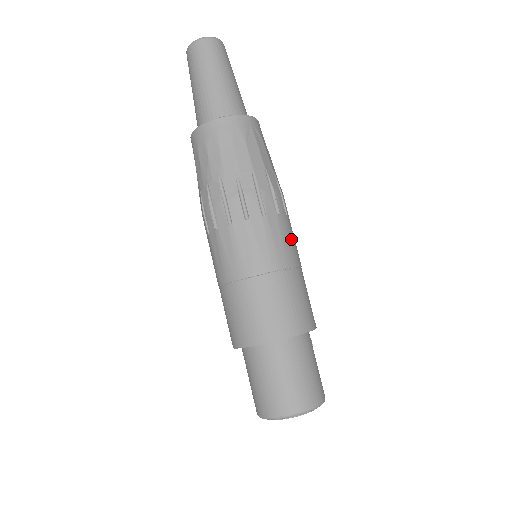
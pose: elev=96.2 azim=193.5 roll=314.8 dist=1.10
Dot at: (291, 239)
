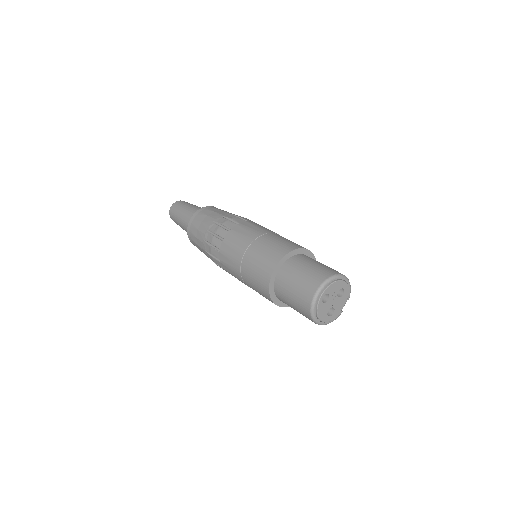
Dot at: occluded
